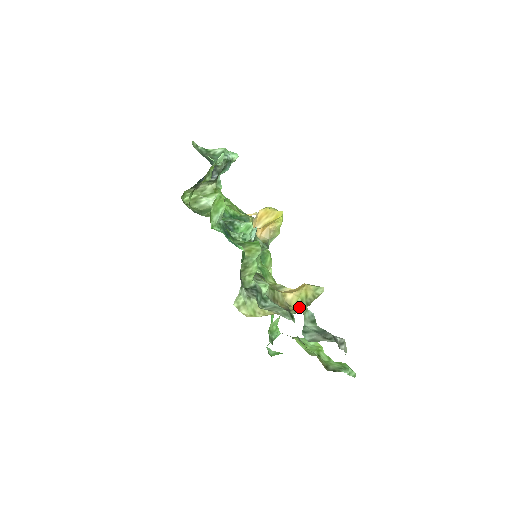
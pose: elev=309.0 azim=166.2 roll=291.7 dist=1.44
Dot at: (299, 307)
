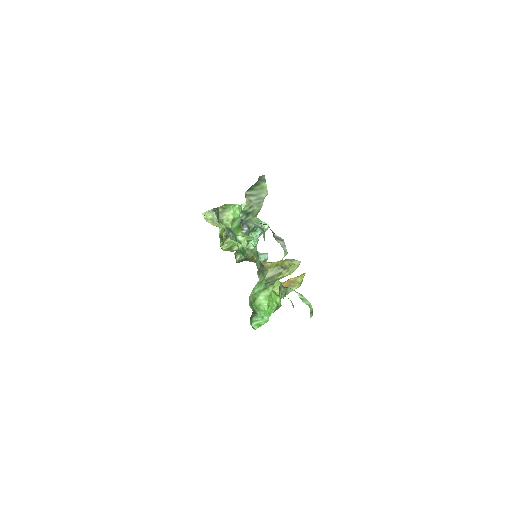
Dot at: (275, 269)
